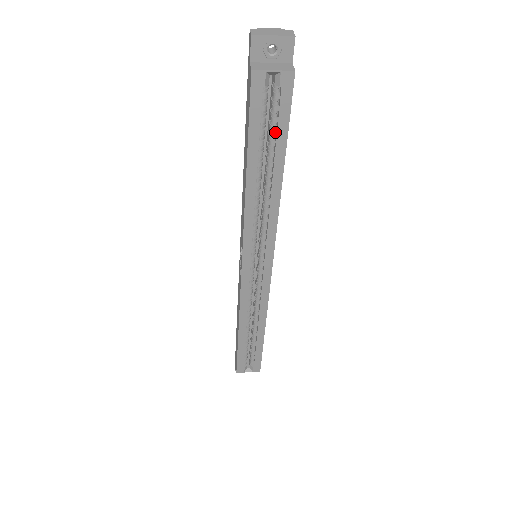
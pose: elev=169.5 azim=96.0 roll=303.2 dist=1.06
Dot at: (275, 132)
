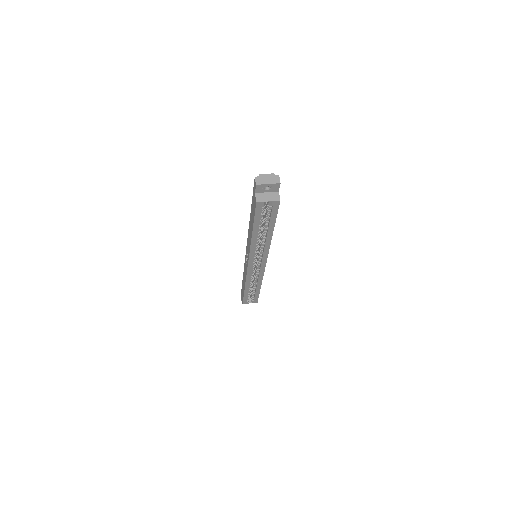
Dot at: (269, 219)
